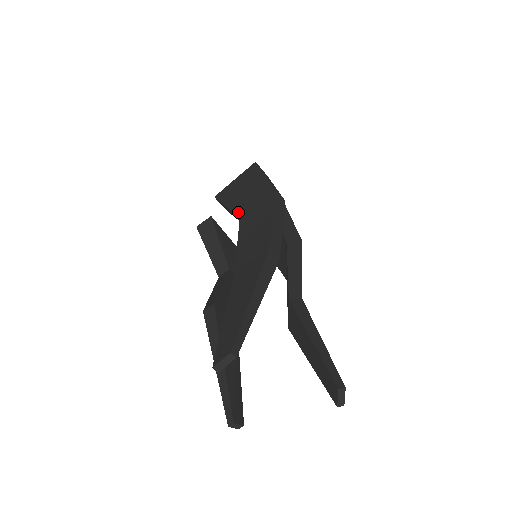
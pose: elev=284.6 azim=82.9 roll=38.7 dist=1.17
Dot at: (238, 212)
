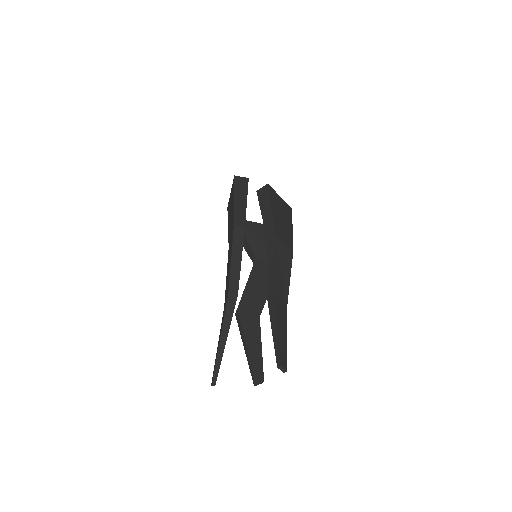
Dot at: (228, 240)
